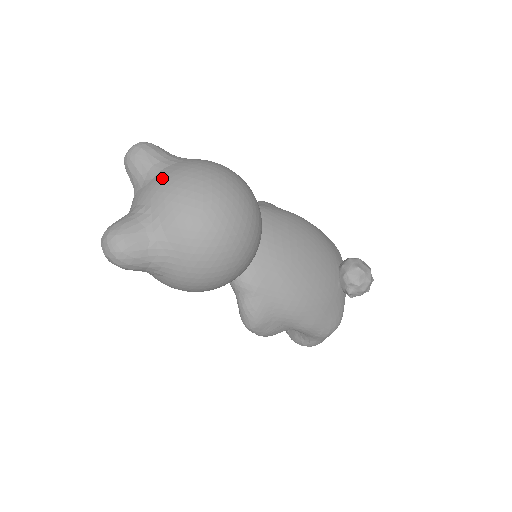
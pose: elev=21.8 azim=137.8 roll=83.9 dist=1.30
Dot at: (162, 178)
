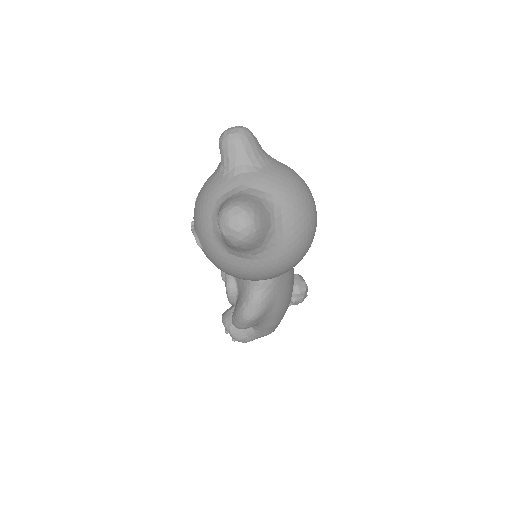
Dot at: (277, 172)
